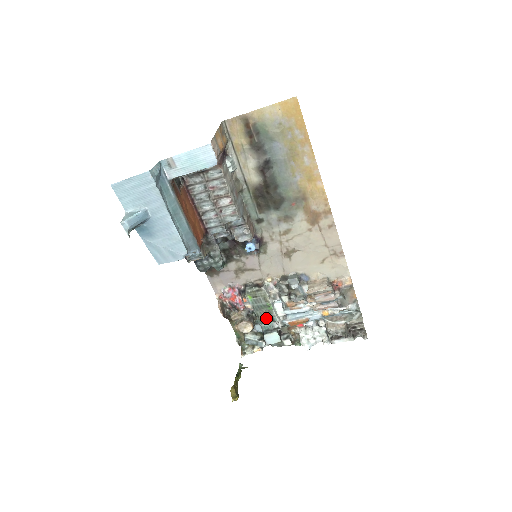
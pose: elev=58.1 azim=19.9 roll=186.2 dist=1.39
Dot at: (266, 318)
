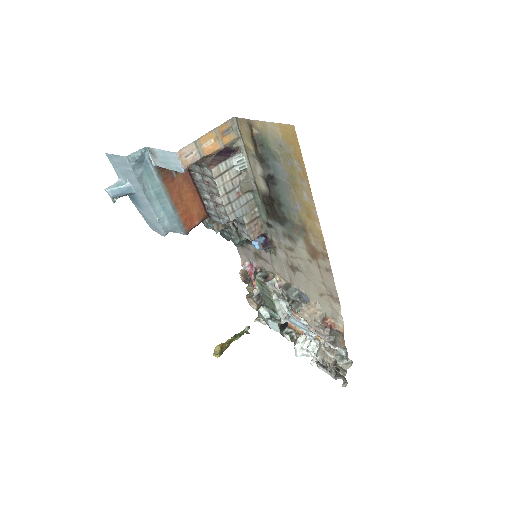
Dot at: (271, 307)
